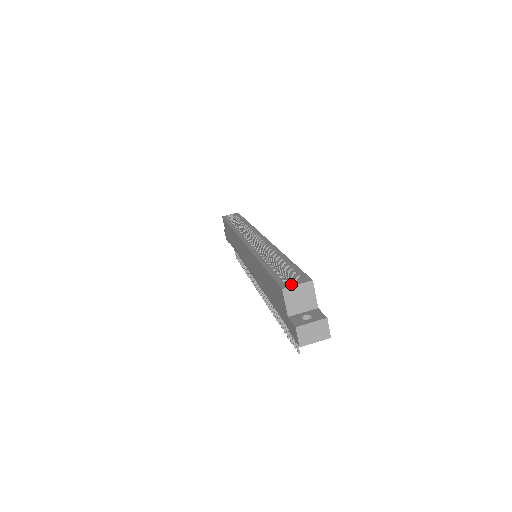
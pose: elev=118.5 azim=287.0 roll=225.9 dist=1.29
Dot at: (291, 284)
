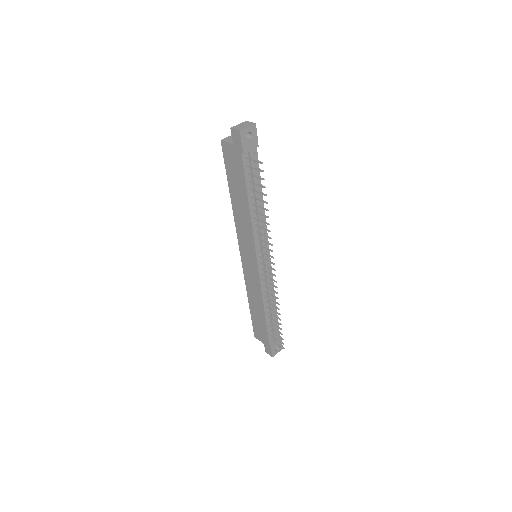
Dot at: occluded
